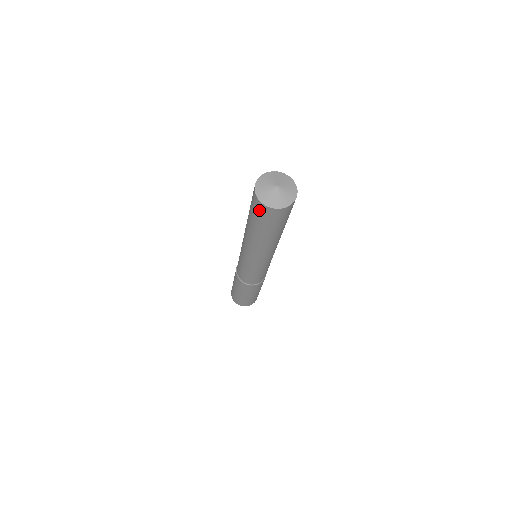
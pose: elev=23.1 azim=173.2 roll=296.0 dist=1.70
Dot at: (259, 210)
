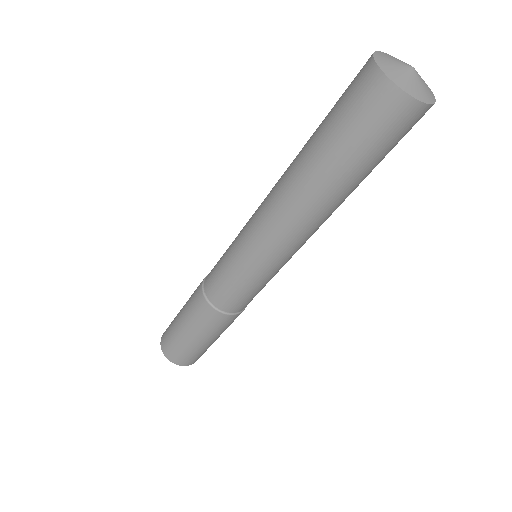
Dot at: (371, 104)
